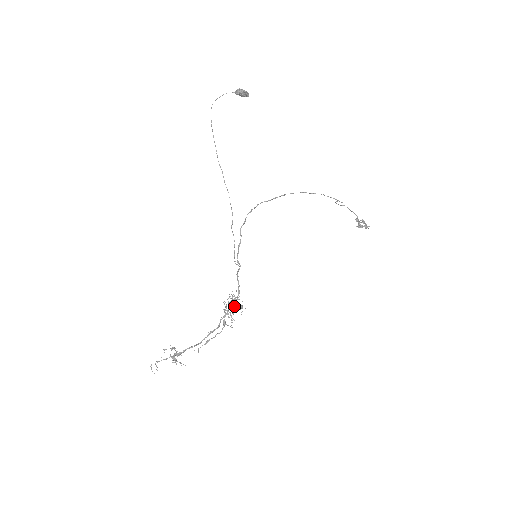
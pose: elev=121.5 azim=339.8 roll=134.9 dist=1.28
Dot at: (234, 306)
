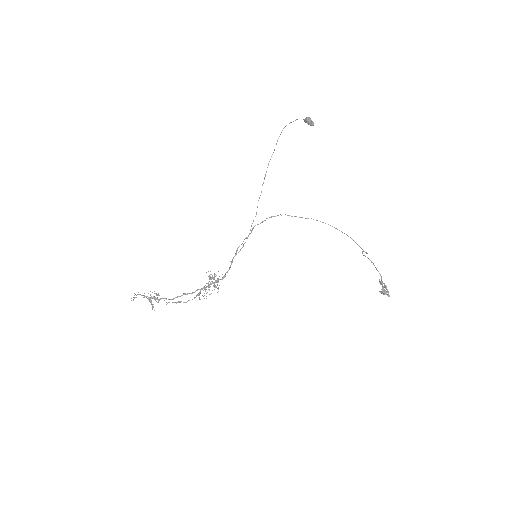
Dot at: (213, 285)
